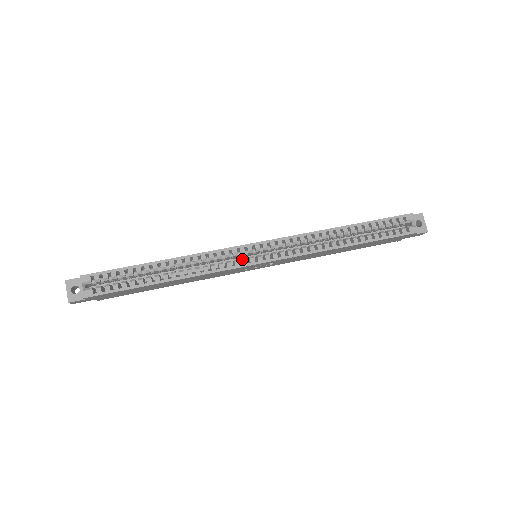
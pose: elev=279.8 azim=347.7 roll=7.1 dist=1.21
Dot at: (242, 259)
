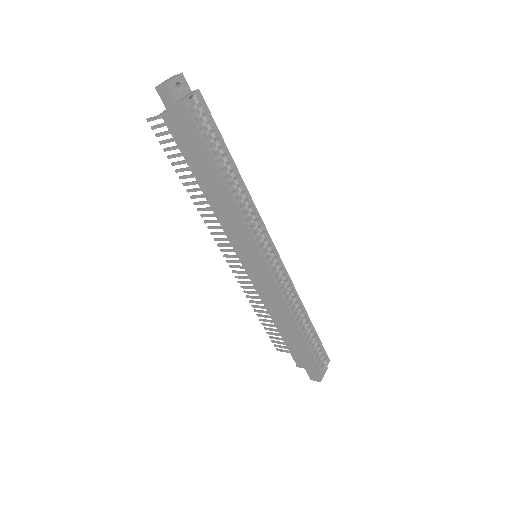
Dot at: occluded
